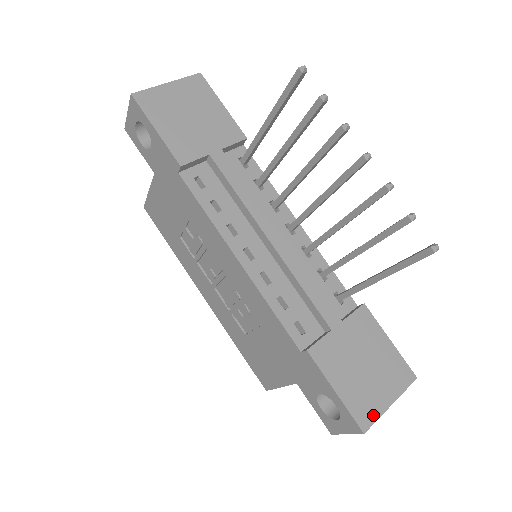
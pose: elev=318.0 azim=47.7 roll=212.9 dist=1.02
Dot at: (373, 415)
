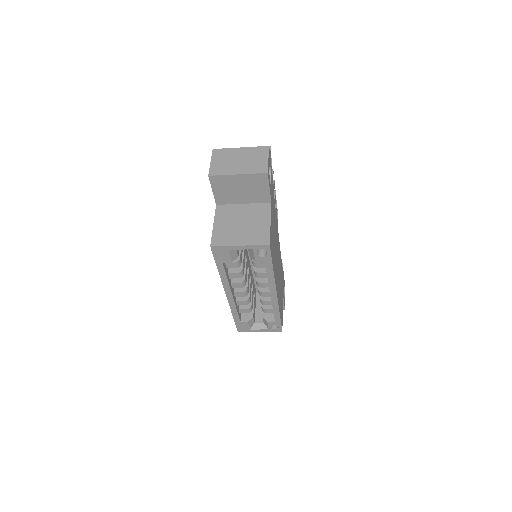
Dot at: occluded
